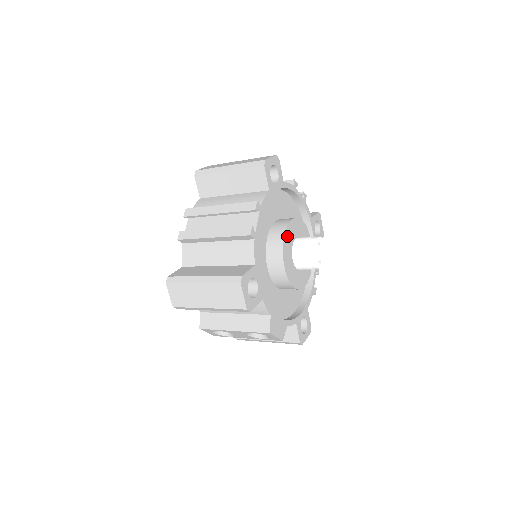
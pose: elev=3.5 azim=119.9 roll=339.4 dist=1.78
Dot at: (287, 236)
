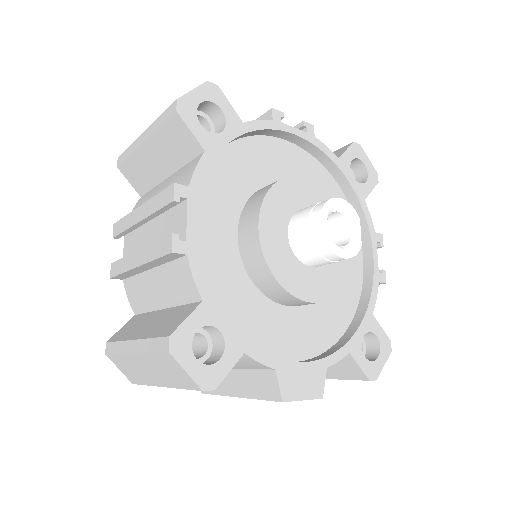
Dot at: (267, 219)
